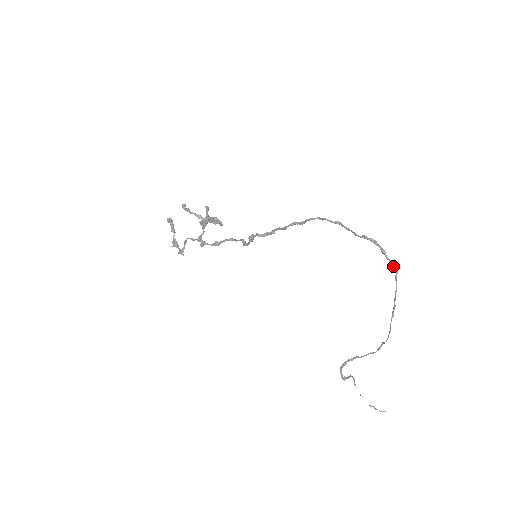
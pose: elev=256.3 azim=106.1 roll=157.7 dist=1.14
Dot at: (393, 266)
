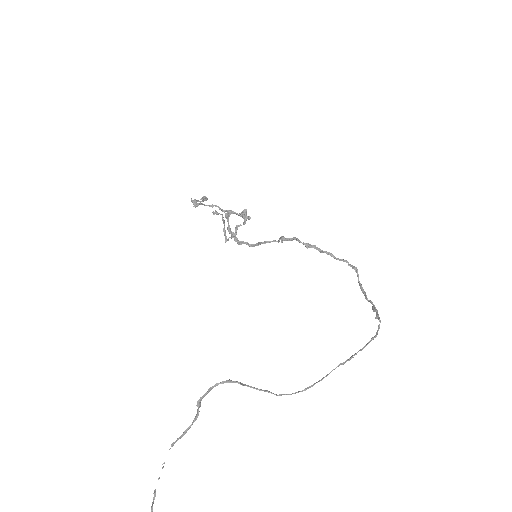
Dot at: occluded
